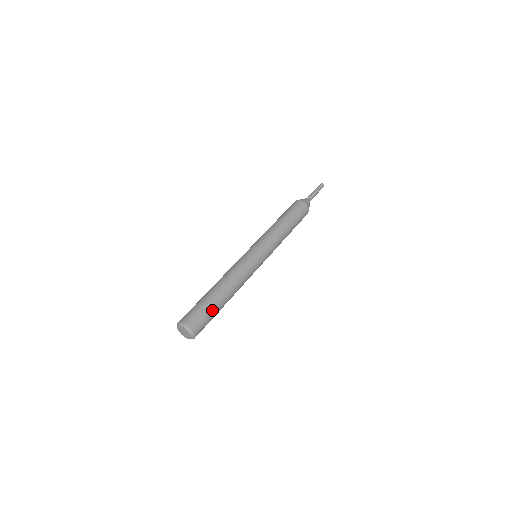
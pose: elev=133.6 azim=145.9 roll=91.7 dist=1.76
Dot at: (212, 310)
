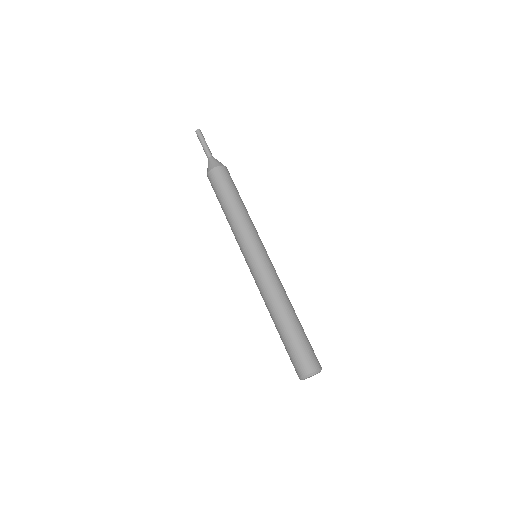
Dot at: (301, 339)
